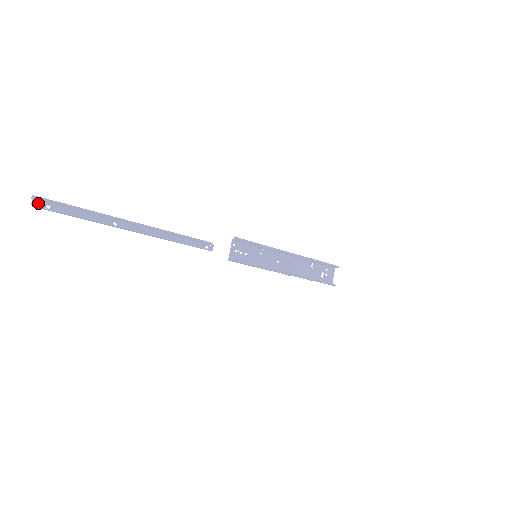
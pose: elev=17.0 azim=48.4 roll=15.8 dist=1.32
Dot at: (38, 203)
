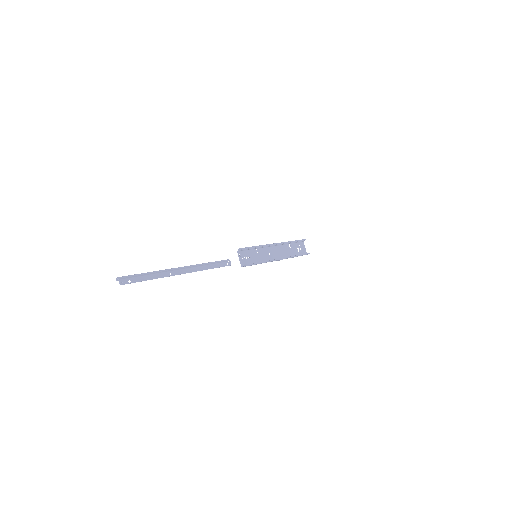
Dot at: (123, 281)
